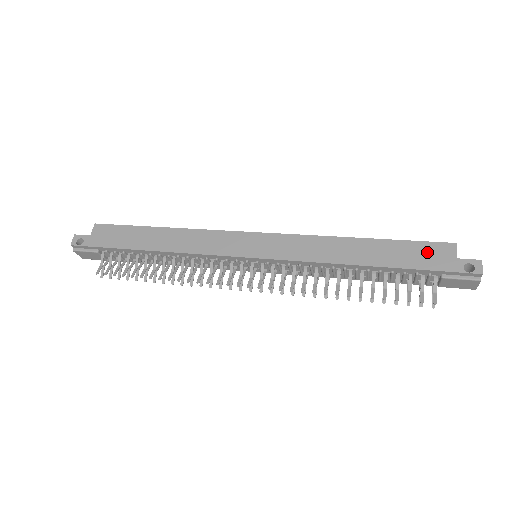
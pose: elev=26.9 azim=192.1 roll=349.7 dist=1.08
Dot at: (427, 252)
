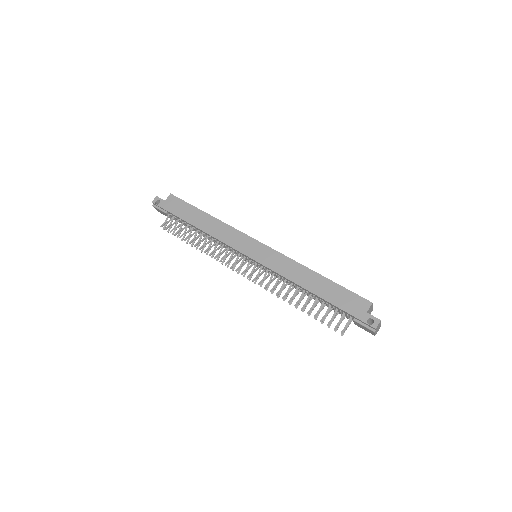
Dot at: (352, 300)
